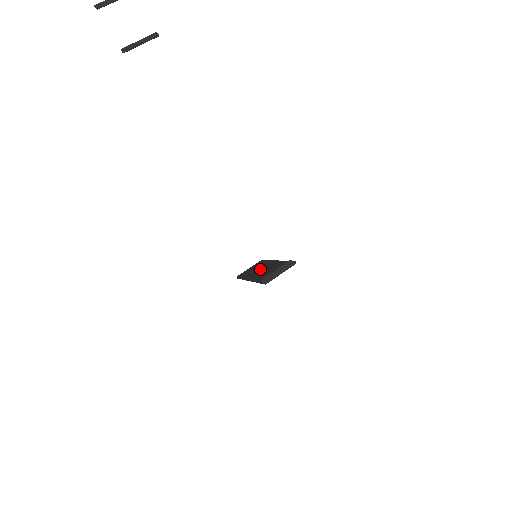
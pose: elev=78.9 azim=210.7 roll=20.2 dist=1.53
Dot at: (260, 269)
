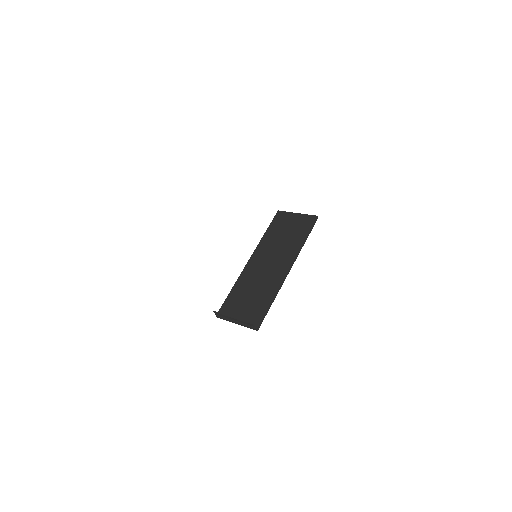
Dot at: (273, 254)
